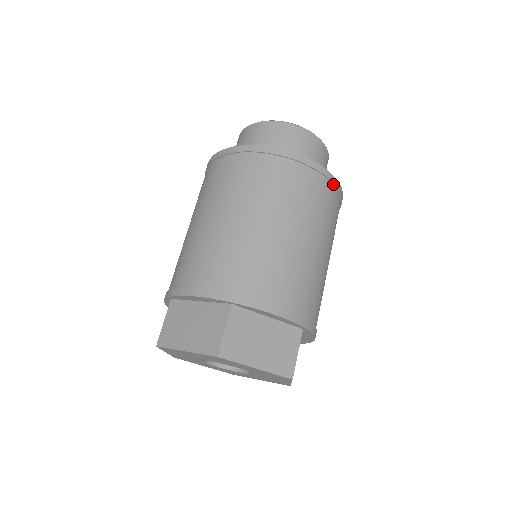
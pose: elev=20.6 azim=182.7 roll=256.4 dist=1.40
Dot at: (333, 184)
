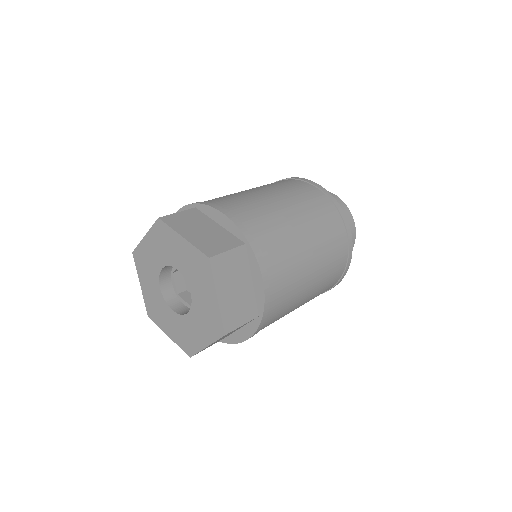
Dot at: (334, 204)
